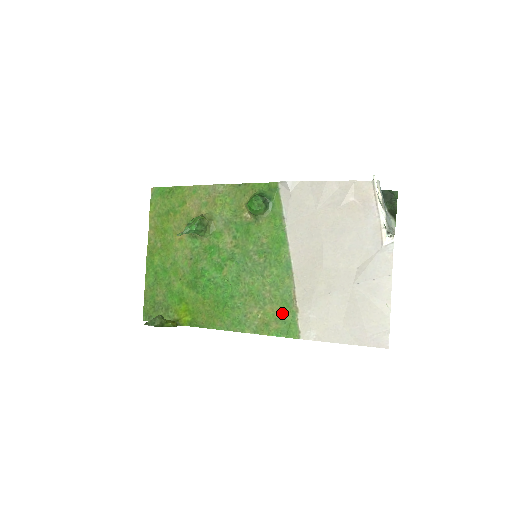
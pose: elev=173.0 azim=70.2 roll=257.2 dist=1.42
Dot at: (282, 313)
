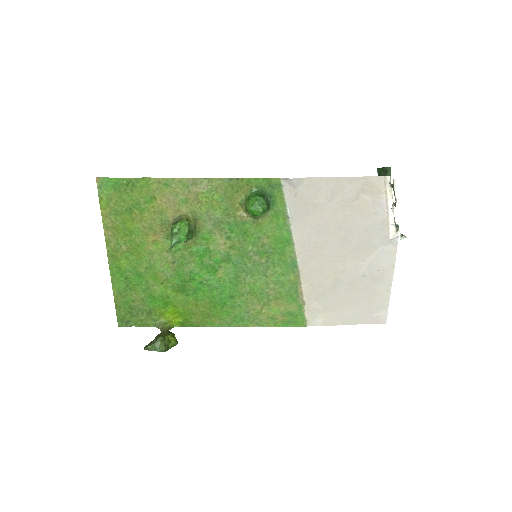
Dot at: (288, 307)
